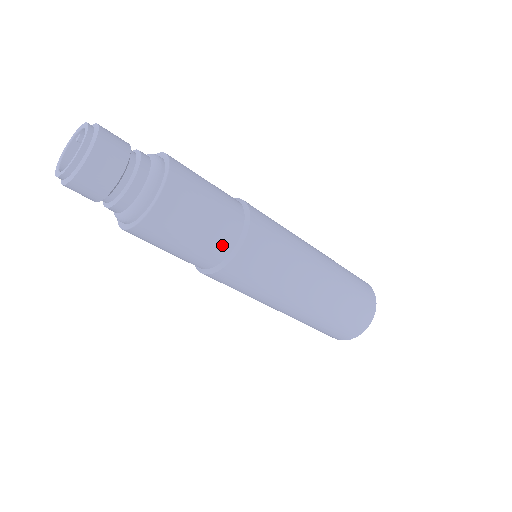
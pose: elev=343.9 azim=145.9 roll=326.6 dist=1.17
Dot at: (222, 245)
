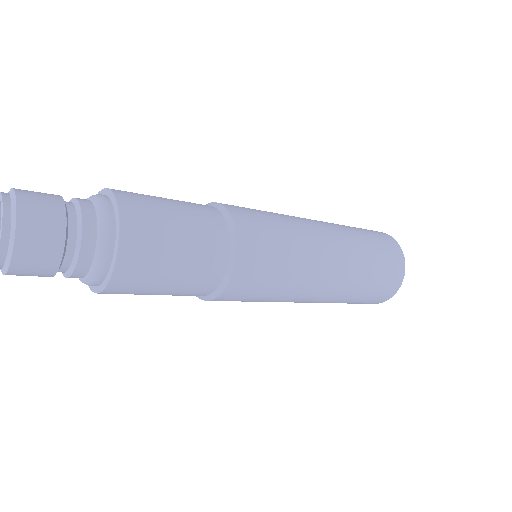
Dot at: (215, 259)
